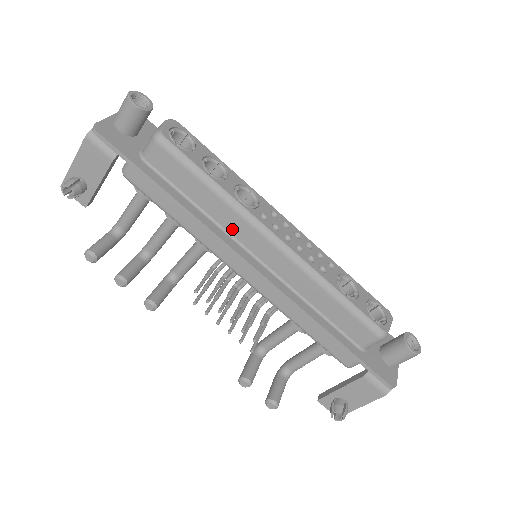
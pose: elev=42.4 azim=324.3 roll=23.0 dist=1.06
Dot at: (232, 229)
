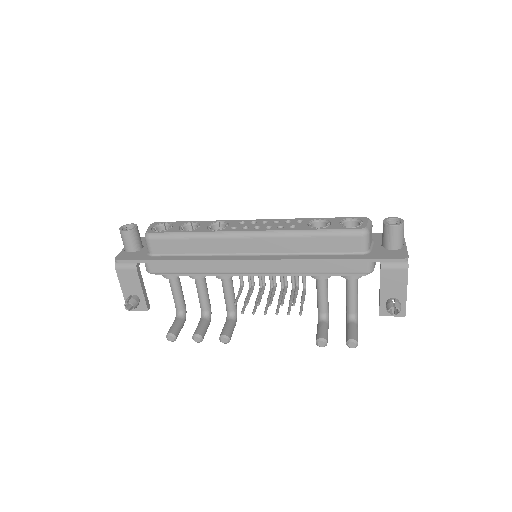
Dot at: (223, 250)
